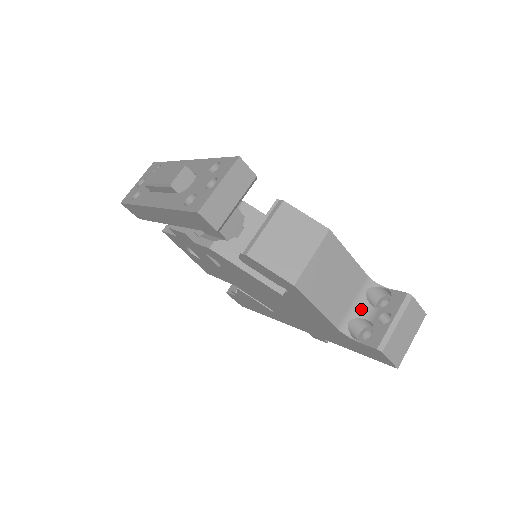
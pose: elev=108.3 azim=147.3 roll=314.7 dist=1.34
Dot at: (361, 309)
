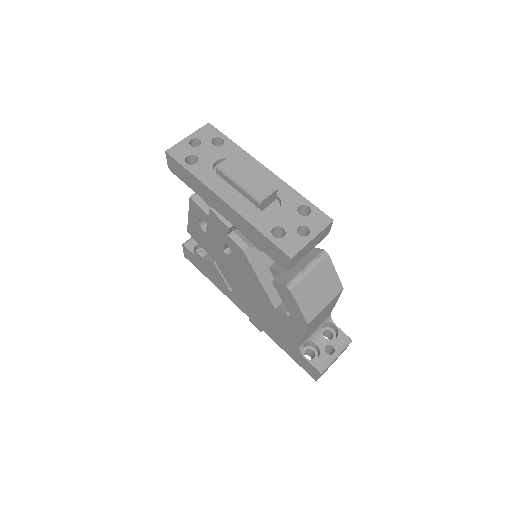
Dot at: (316, 335)
